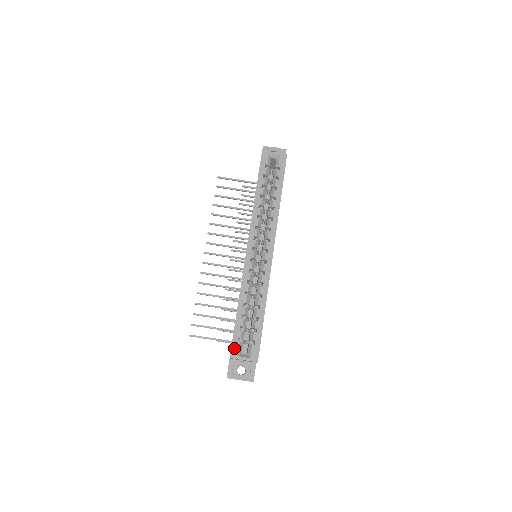
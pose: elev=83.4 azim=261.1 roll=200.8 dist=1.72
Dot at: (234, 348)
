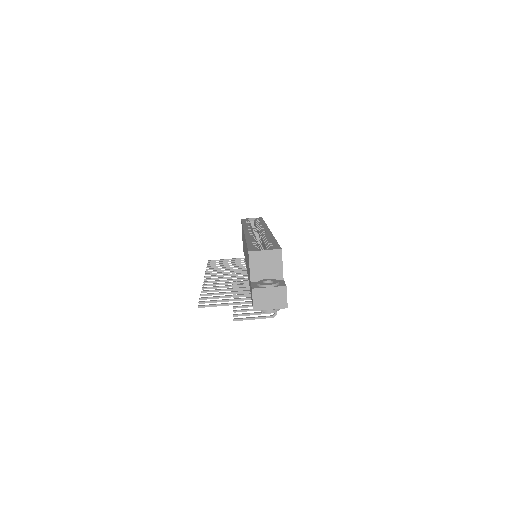
Dot at: (251, 249)
